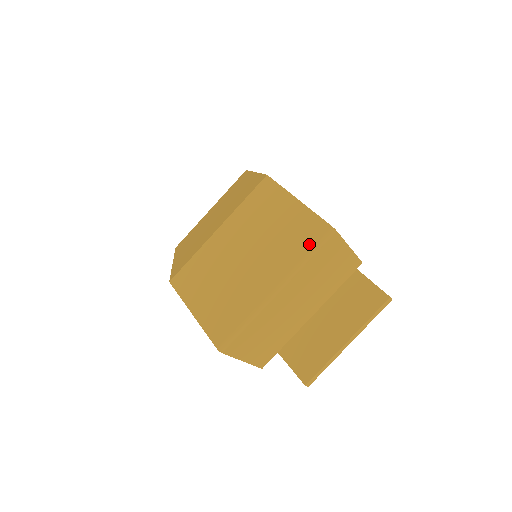
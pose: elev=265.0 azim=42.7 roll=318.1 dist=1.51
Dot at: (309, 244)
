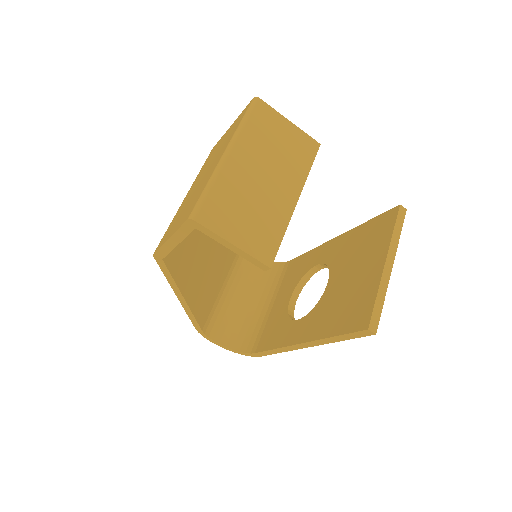
Dot at: (242, 117)
